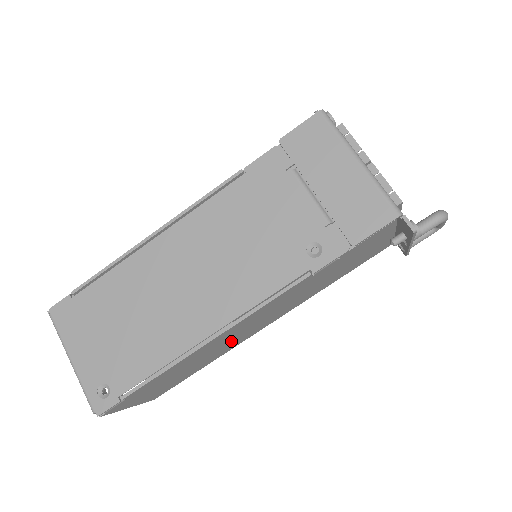
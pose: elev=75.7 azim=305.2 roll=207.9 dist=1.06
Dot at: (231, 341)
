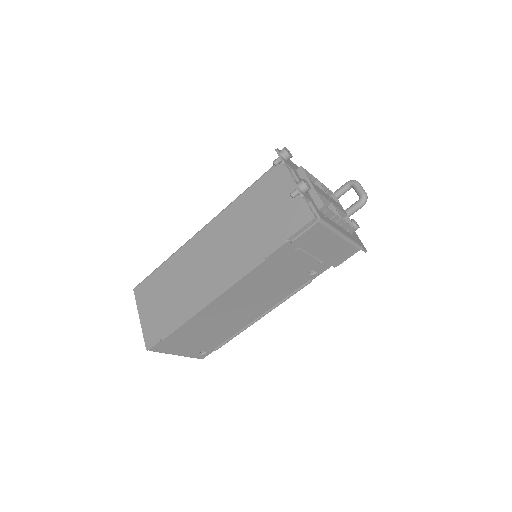
Dot at: occluded
